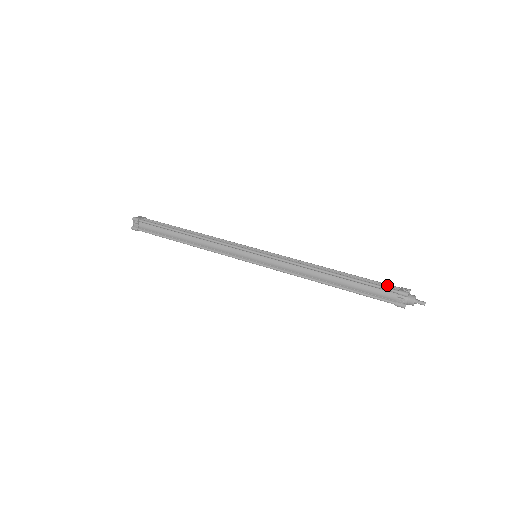
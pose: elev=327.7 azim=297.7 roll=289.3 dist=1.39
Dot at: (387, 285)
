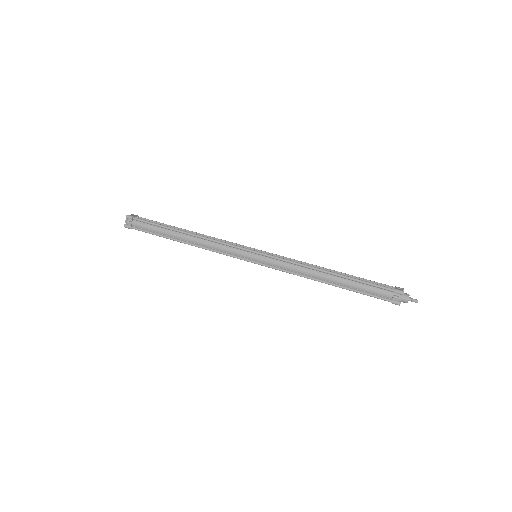
Dot at: (383, 284)
